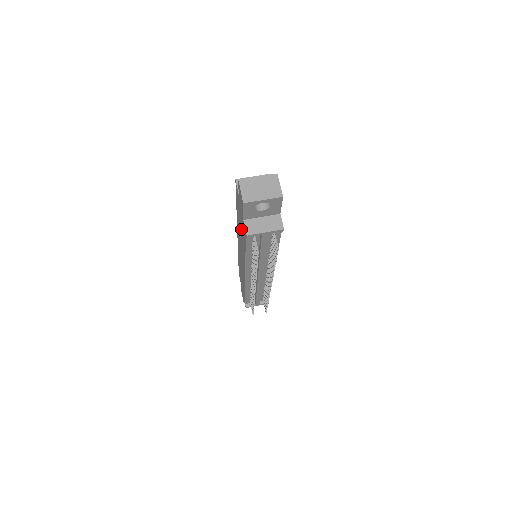
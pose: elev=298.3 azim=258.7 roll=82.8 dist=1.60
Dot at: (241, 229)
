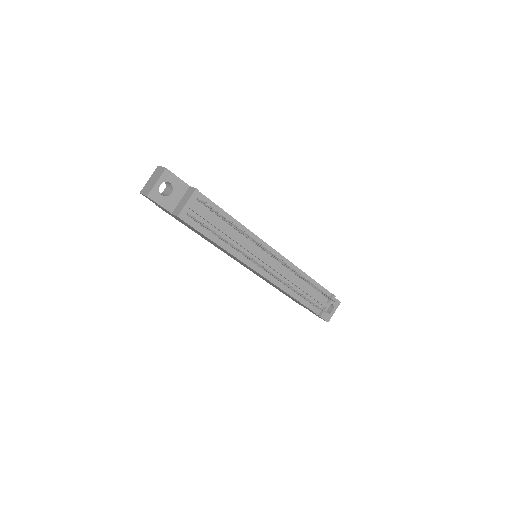
Dot at: occluded
